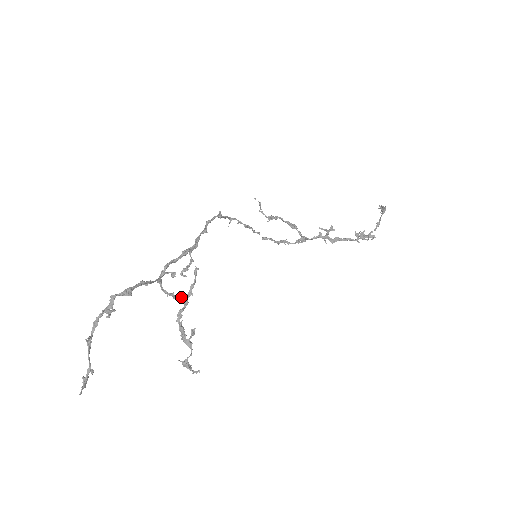
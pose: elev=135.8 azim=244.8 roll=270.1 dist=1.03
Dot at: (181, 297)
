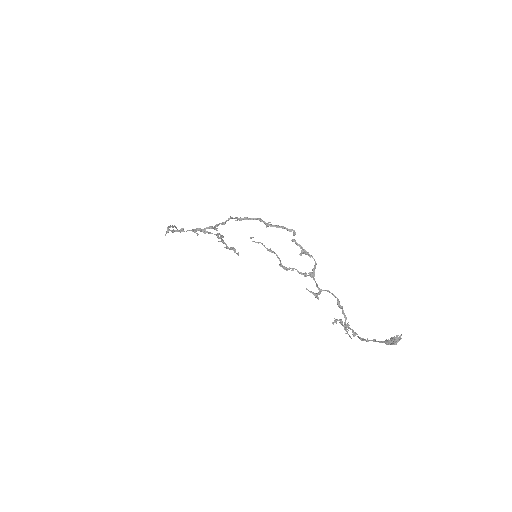
Dot at: (216, 235)
